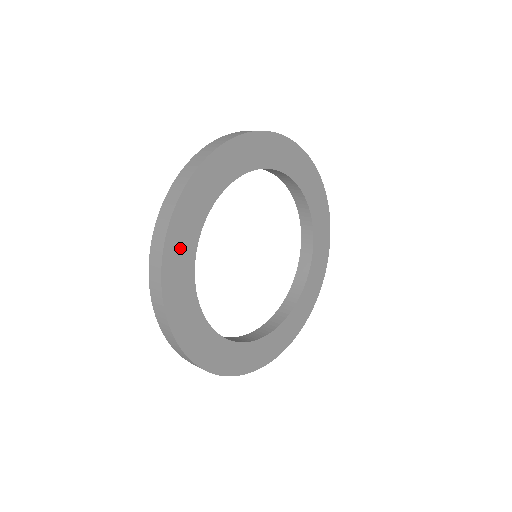
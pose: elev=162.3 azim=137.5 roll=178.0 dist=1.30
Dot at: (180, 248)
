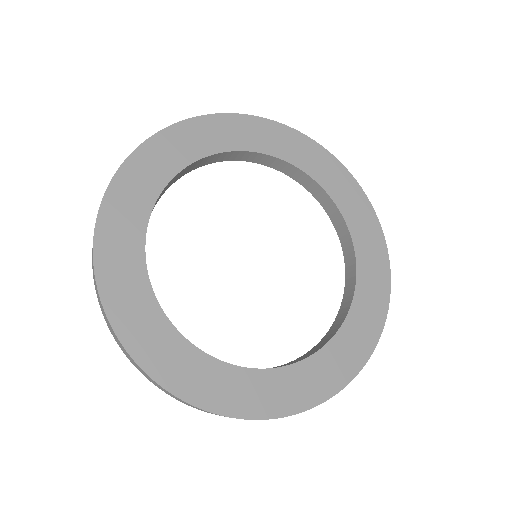
Dot at: (130, 197)
